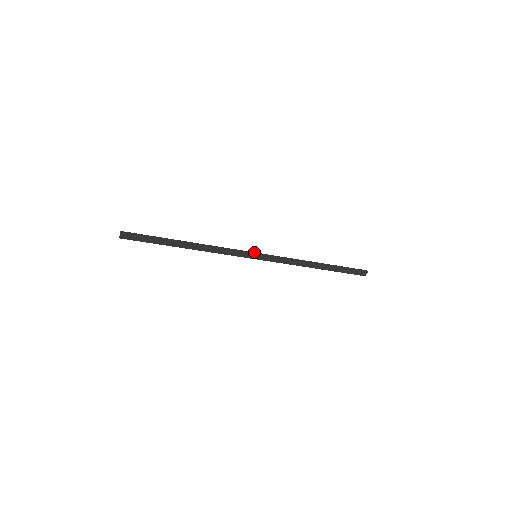
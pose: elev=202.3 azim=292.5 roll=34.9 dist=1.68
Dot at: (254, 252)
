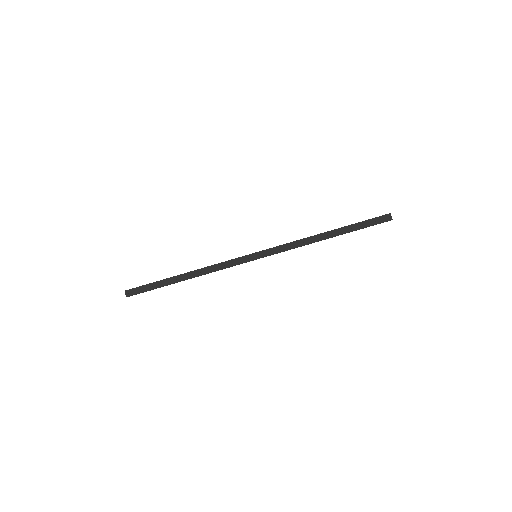
Dot at: (252, 254)
